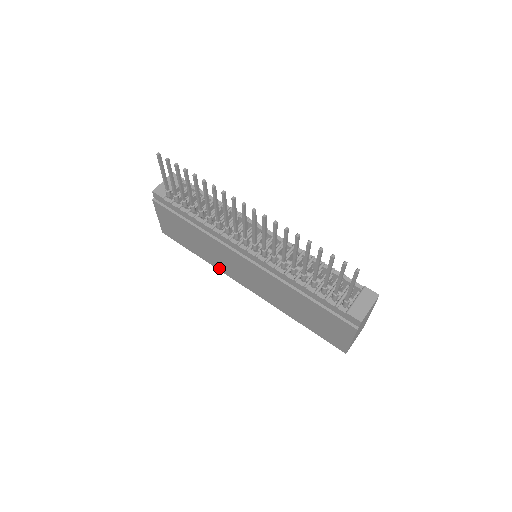
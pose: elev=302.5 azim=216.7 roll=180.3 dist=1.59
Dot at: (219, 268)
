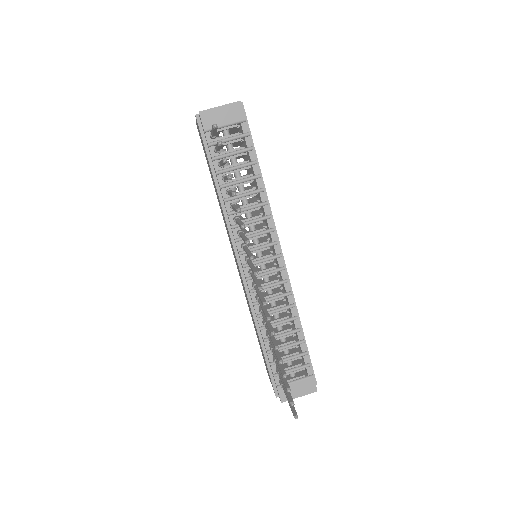
Dot at: occluded
